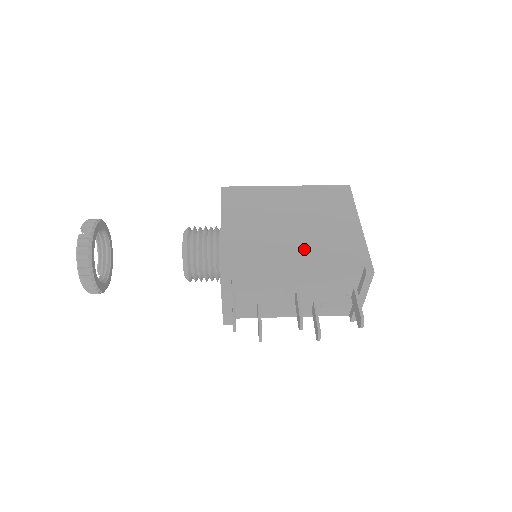
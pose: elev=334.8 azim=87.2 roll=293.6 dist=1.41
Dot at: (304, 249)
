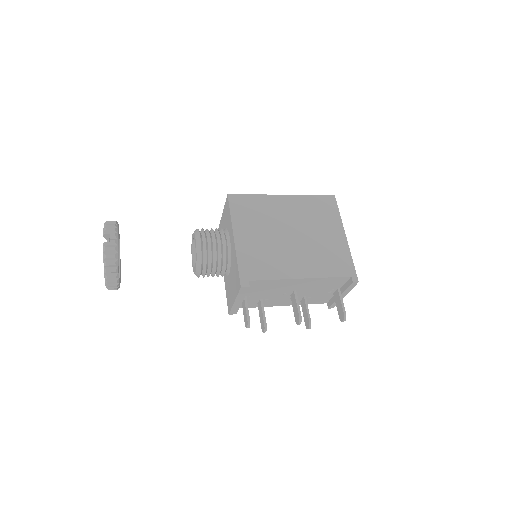
Dot at: (304, 261)
